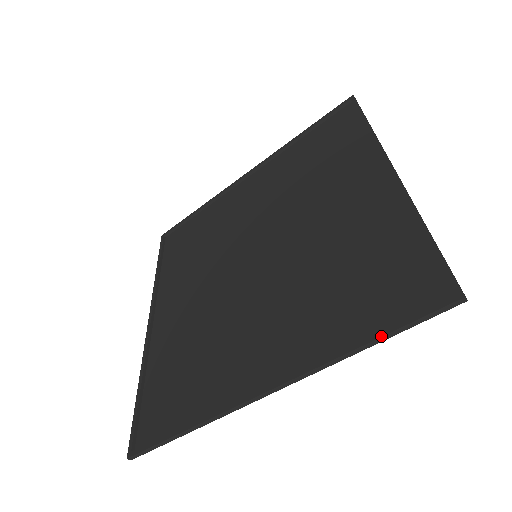
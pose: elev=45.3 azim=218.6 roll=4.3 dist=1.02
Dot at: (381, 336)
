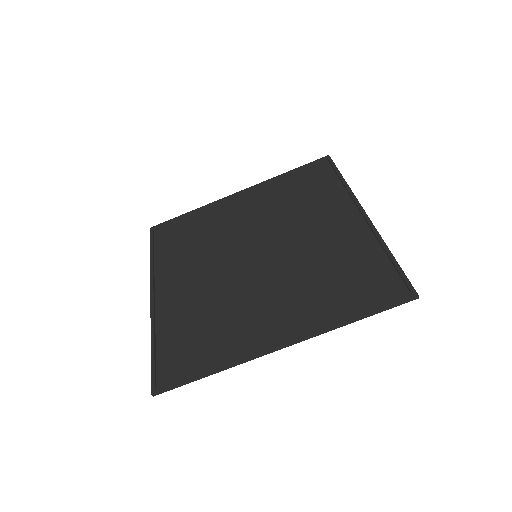
Dot at: (366, 314)
